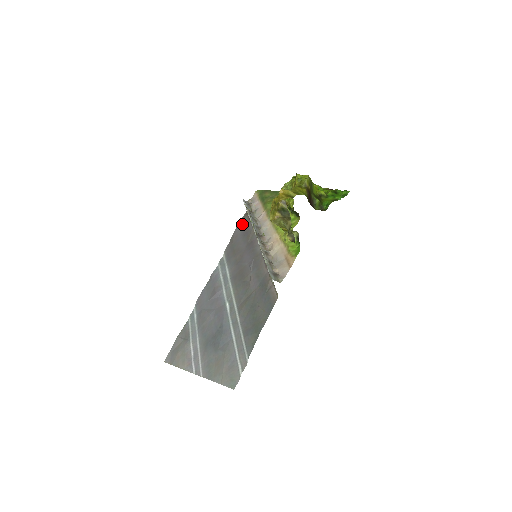
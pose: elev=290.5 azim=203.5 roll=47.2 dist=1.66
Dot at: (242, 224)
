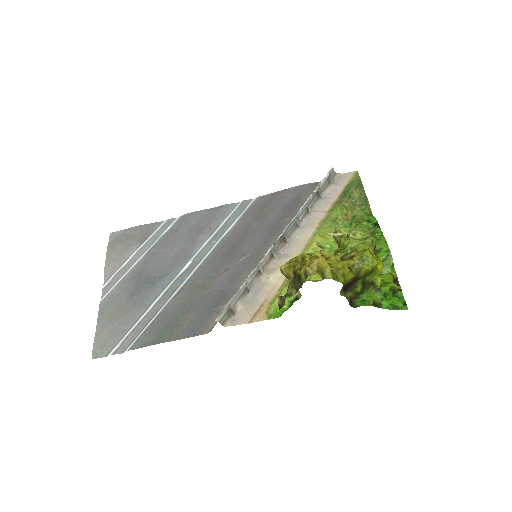
Dot at: (302, 191)
